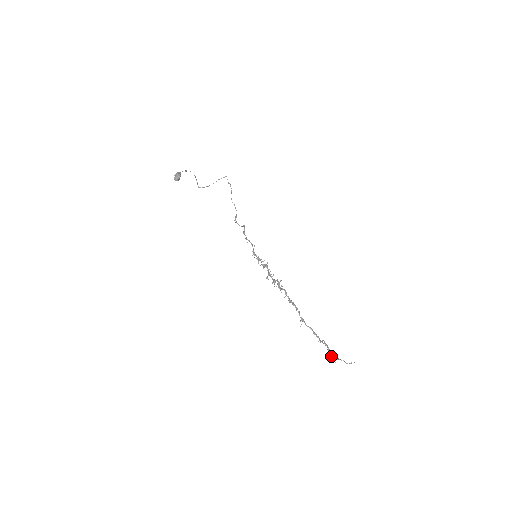
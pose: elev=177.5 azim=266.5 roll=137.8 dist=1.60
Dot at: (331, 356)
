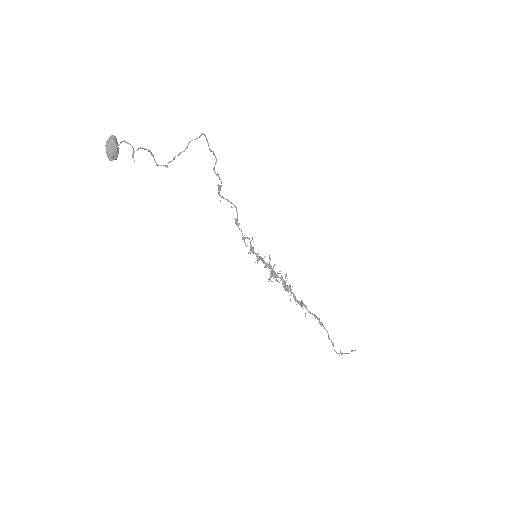
Dot at: occluded
